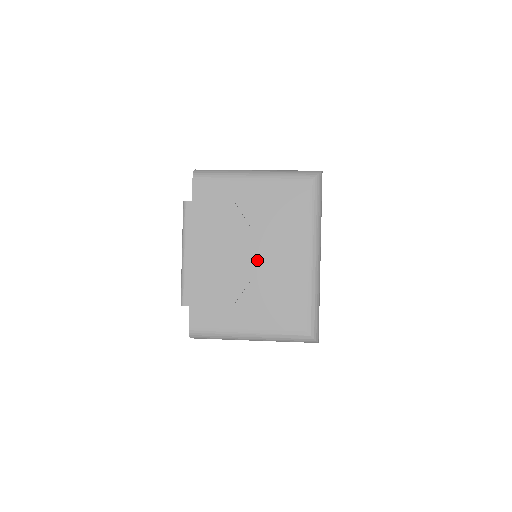
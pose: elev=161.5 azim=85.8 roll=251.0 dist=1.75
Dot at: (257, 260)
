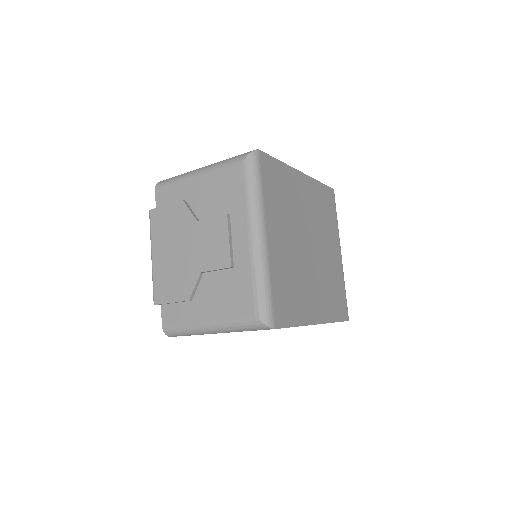
Dot at: (204, 250)
